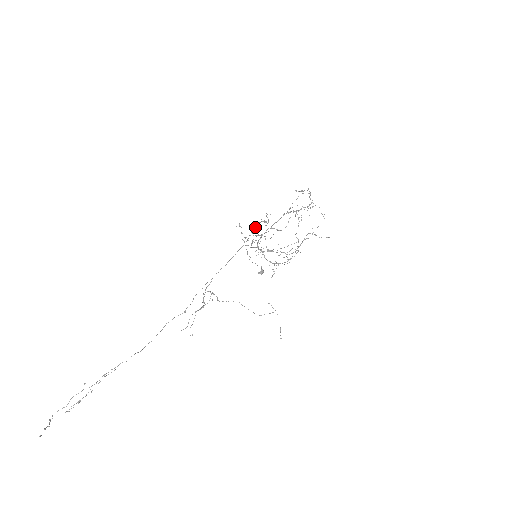
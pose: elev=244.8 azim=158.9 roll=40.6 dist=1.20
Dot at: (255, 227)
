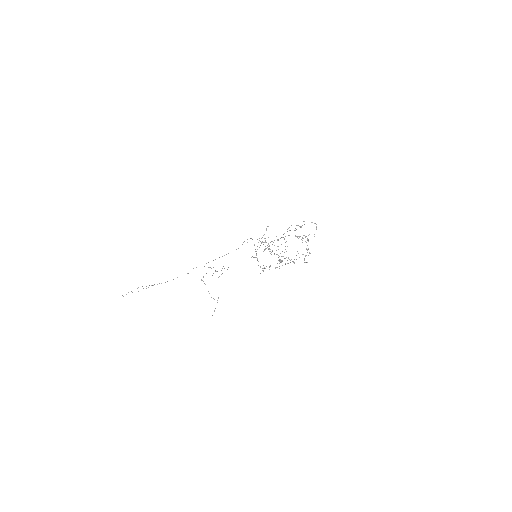
Dot at: (257, 239)
